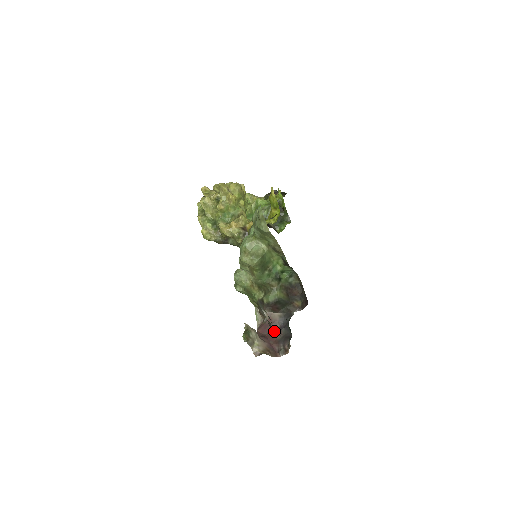
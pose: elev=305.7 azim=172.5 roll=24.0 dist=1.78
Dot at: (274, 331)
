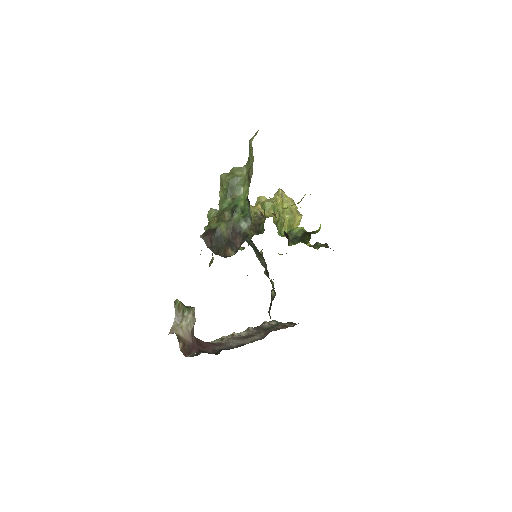
Dot at: (211, 349)
